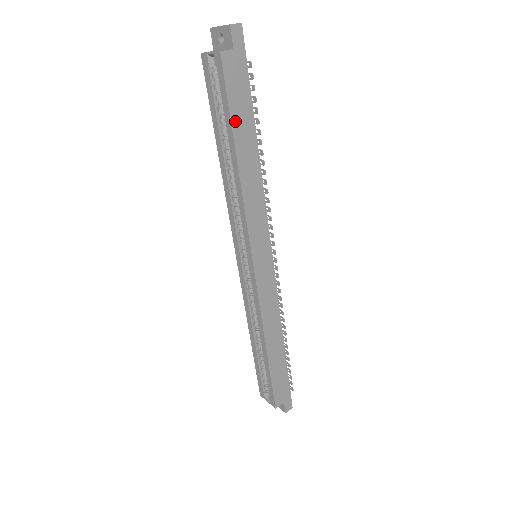
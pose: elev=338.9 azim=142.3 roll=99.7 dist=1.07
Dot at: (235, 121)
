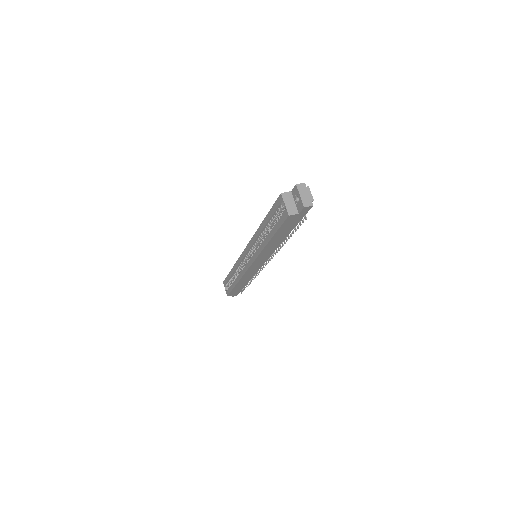
Dot at: (278, 232)
